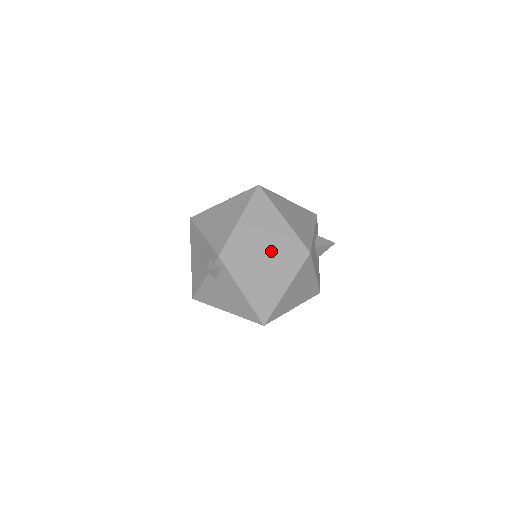
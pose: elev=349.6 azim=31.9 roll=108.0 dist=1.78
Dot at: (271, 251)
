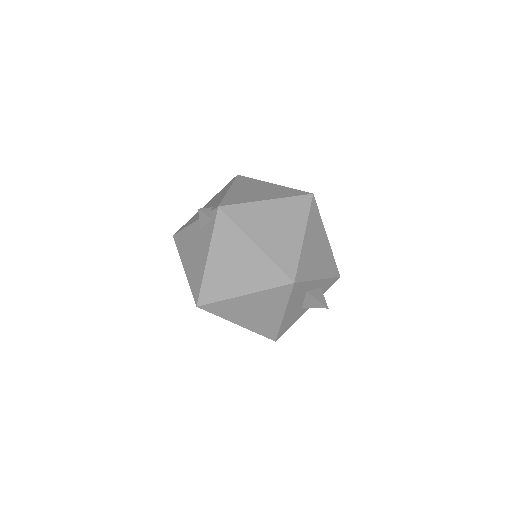
Dot at: (264, 247)
